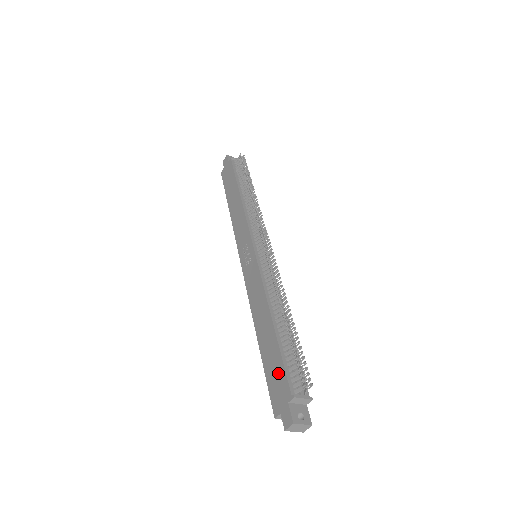
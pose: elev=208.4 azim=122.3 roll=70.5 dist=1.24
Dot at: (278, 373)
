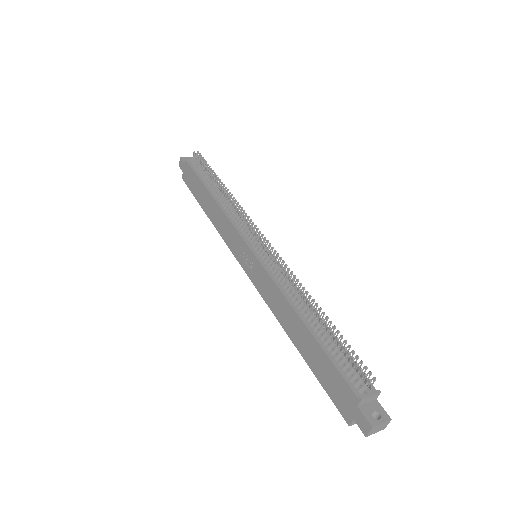
Dot at: (333, 377)
